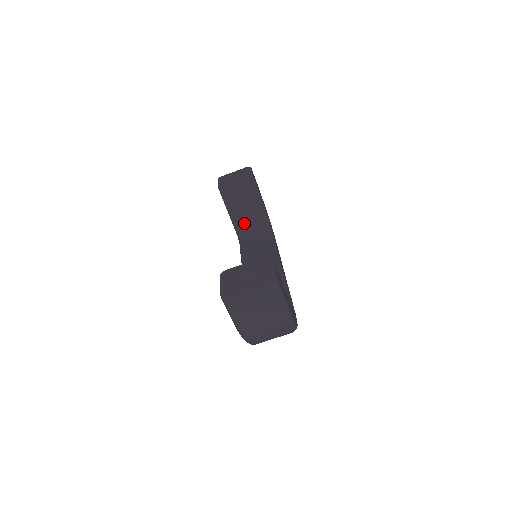
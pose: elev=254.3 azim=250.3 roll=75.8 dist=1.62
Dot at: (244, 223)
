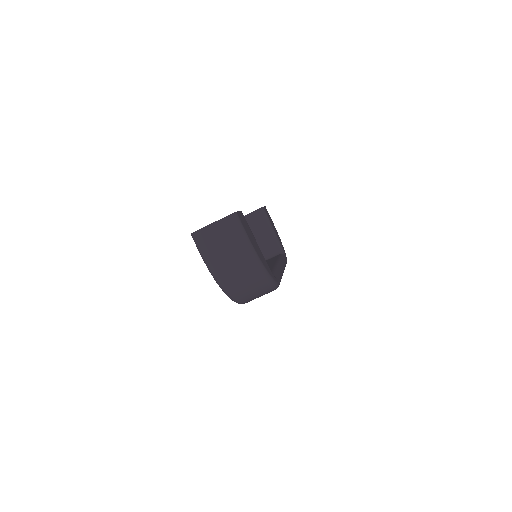
Dot at: occluded
